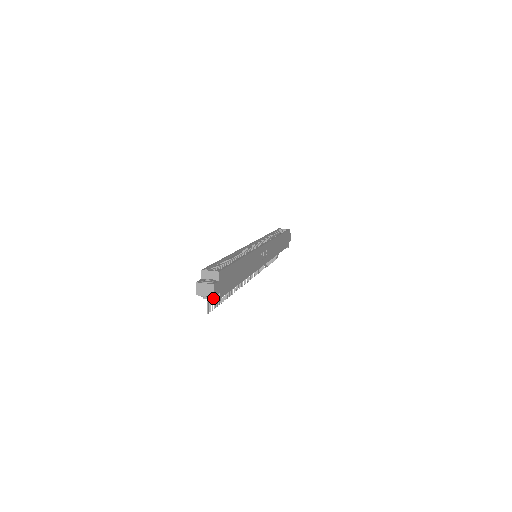
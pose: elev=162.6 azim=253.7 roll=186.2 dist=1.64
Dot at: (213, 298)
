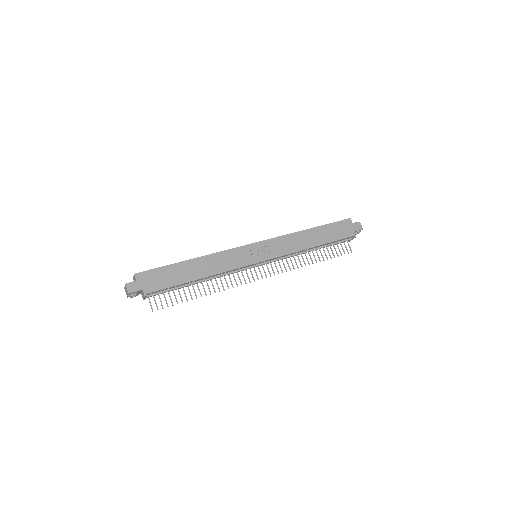
Dot at: (144, 296)
